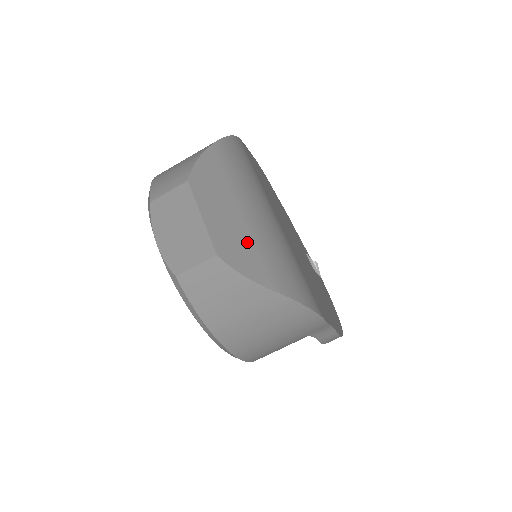
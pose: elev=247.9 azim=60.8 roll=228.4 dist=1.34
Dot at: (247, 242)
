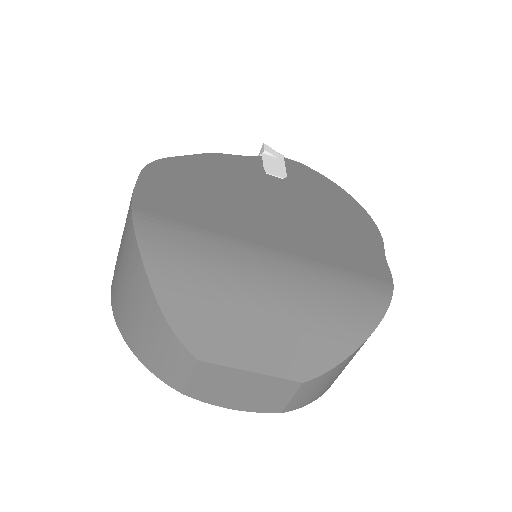
Dot at: (303, 336)
